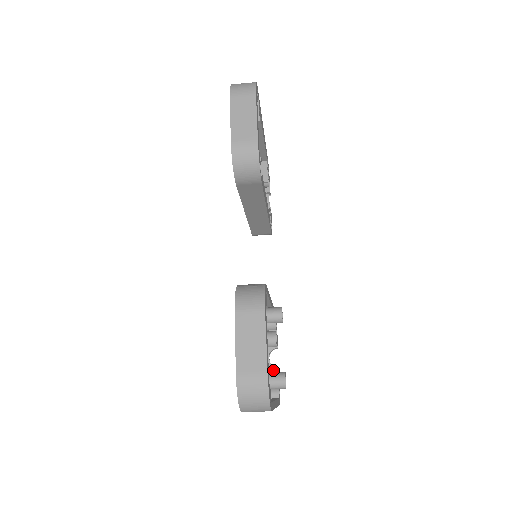
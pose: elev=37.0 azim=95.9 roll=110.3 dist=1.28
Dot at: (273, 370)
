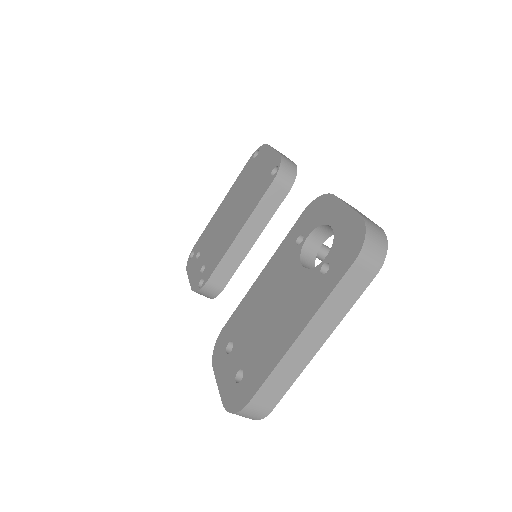
Dot at: occluded
